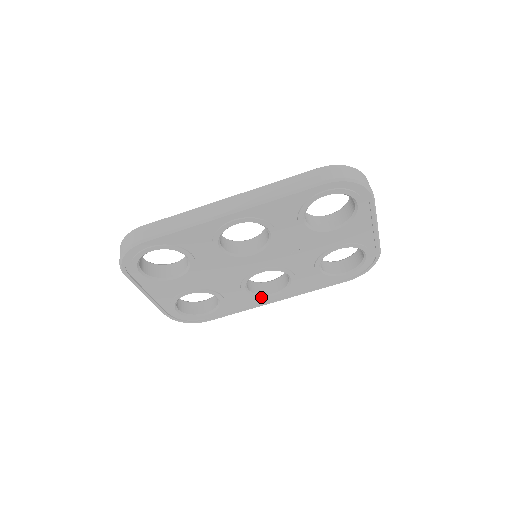
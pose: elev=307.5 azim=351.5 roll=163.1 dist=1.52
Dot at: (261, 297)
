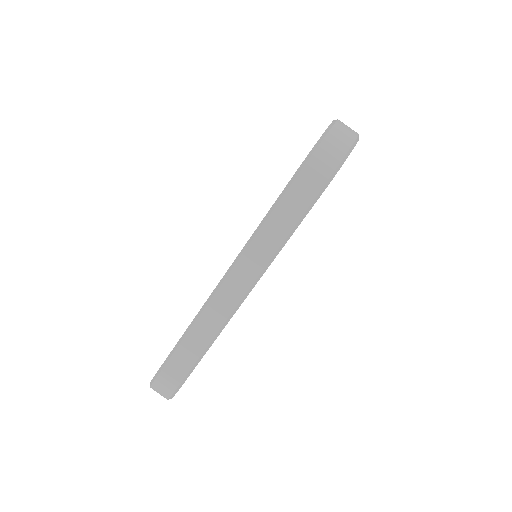
Dot at: occluded
